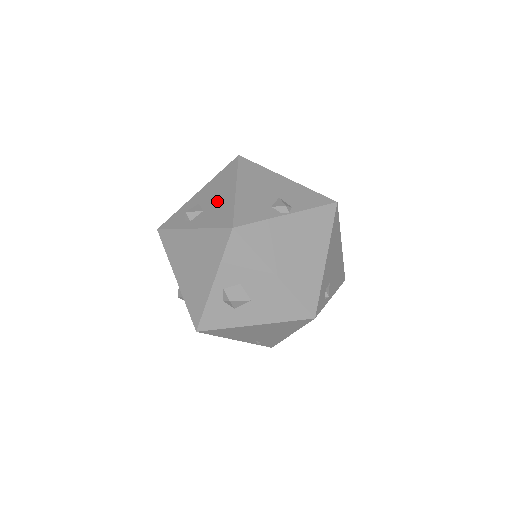
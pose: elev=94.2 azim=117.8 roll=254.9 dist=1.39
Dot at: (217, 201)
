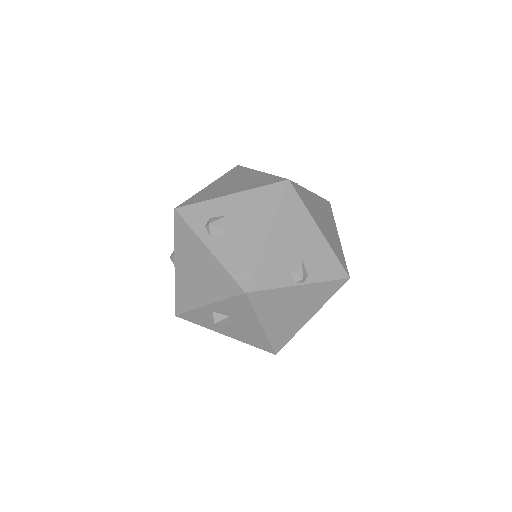
Dot at: (244, 234)
